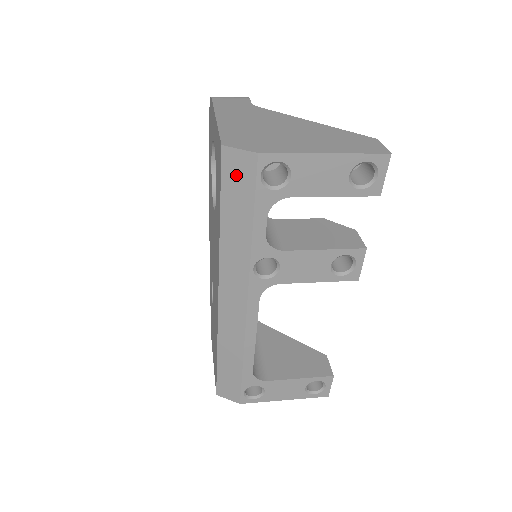
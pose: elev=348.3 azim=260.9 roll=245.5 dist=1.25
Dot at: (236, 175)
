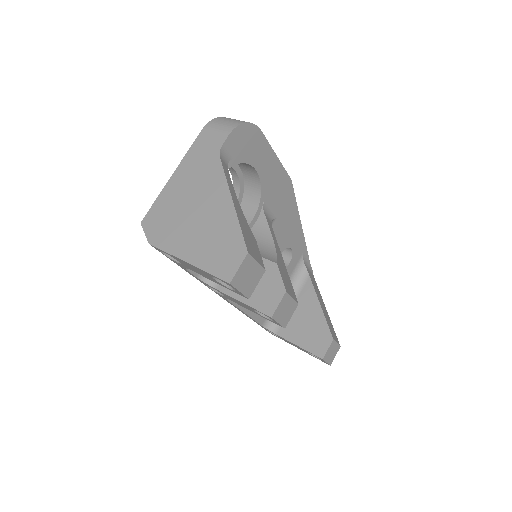
Dot at: occluded
